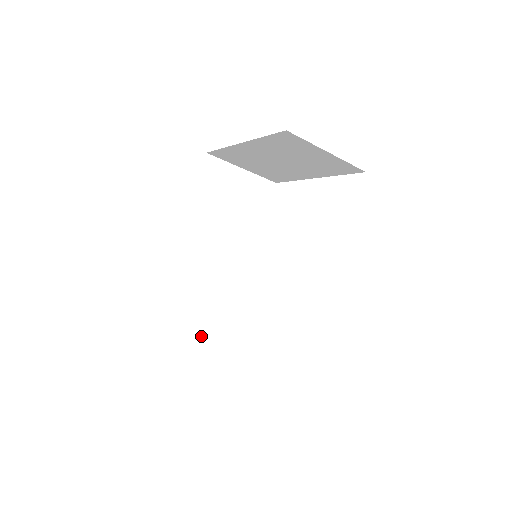
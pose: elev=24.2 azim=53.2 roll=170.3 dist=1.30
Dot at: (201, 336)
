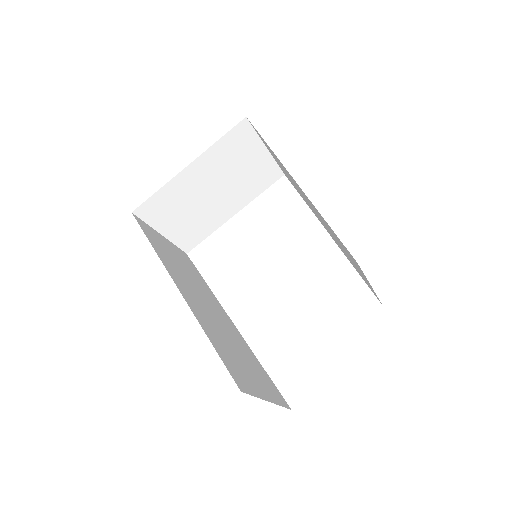
Dot at: (251, 378)
